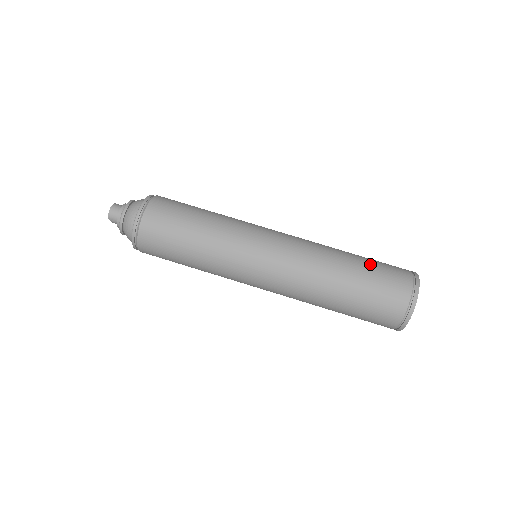
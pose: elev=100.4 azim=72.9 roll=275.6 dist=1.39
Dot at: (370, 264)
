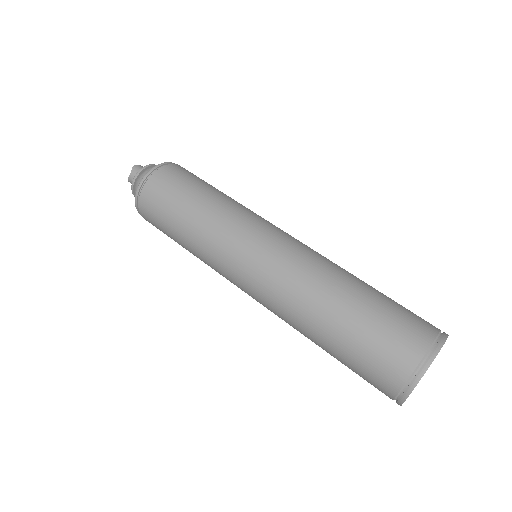
Dot at: occluded
